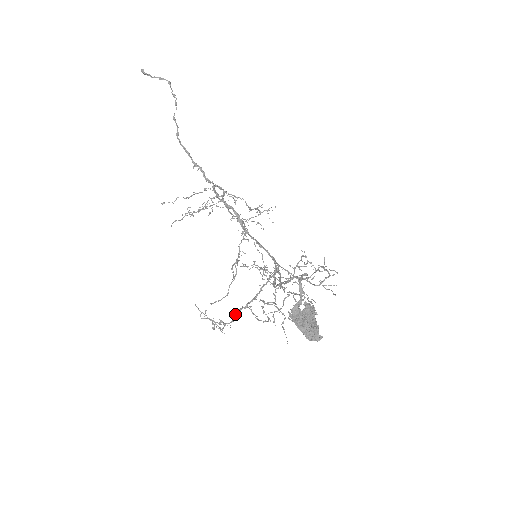
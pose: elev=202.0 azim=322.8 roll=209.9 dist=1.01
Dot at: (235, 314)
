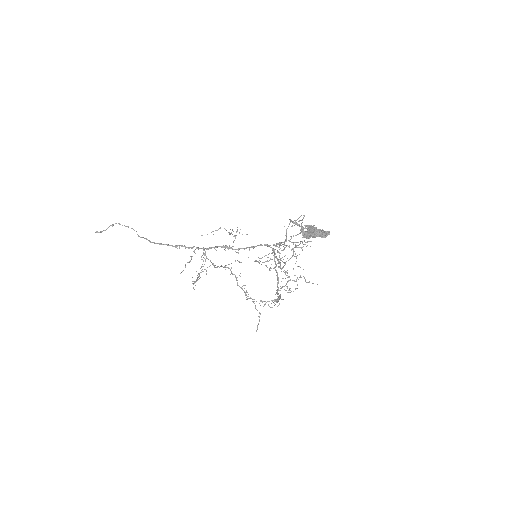
Dot at: occluded
